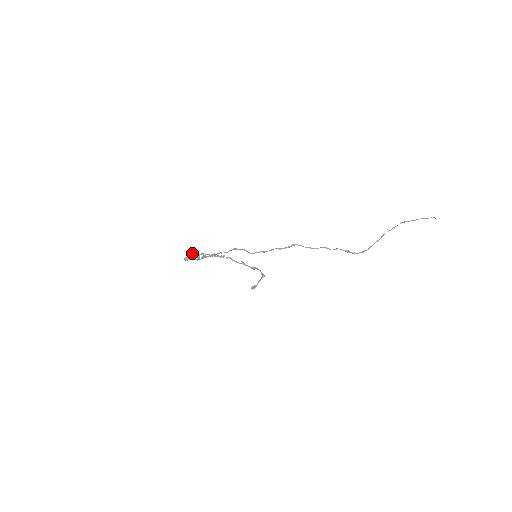
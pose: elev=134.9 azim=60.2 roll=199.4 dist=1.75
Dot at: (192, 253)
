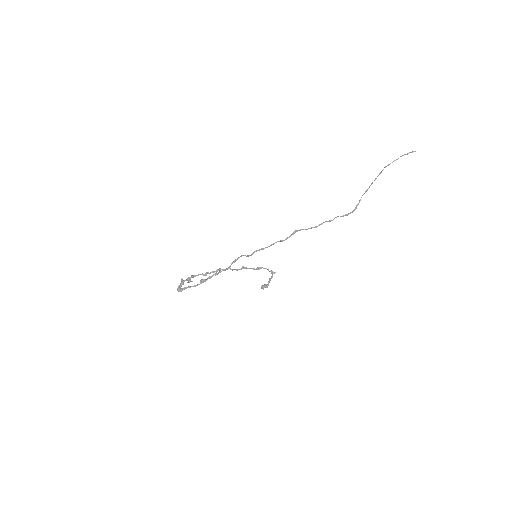
Dot at: (181, 280)
